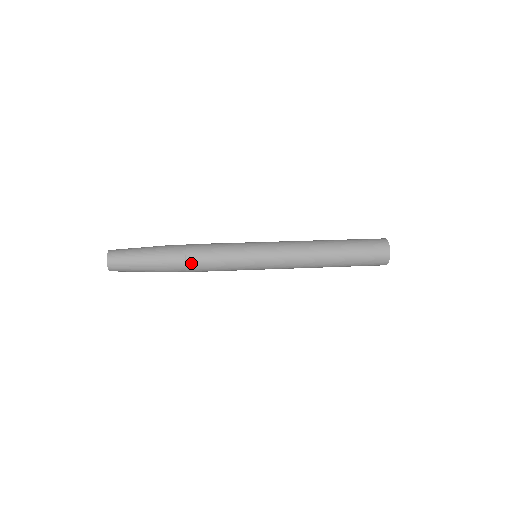
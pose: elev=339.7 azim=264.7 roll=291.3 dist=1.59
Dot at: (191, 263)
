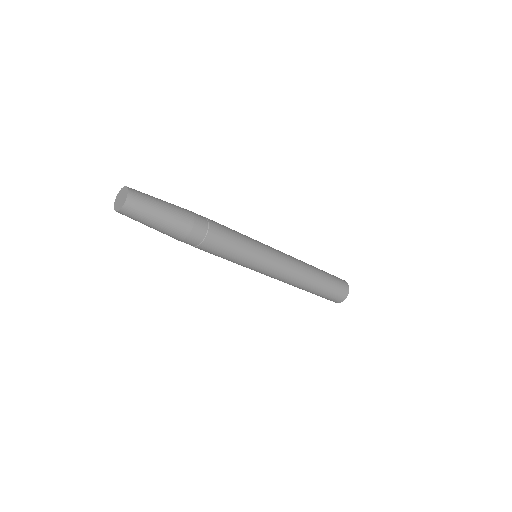
Dot at: occluded
